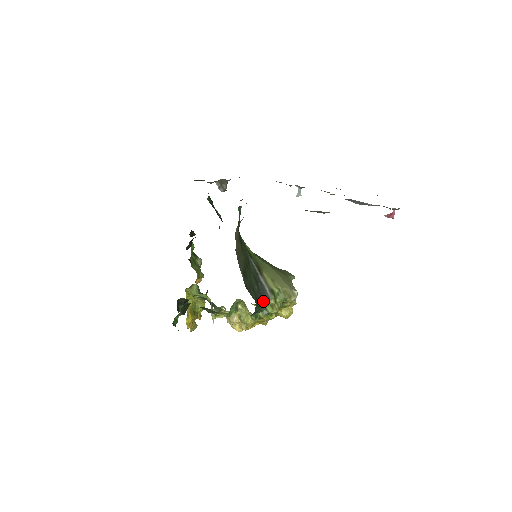
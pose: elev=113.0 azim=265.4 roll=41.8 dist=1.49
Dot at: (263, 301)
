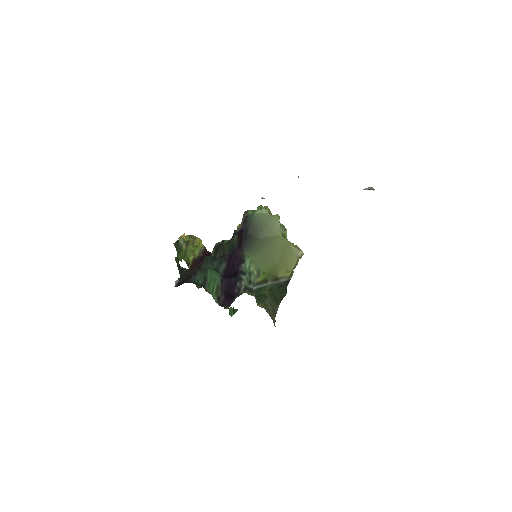
Dot at: (288, 283)
